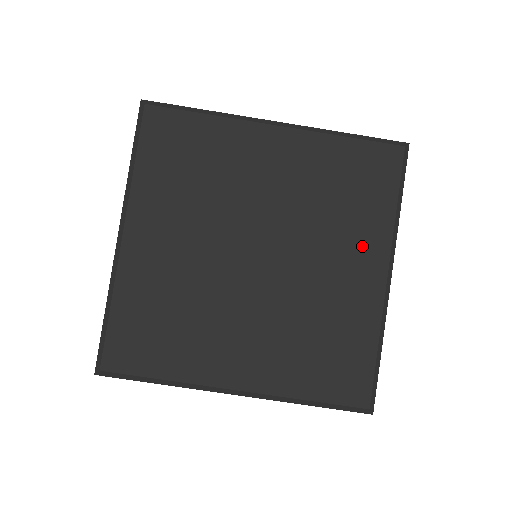
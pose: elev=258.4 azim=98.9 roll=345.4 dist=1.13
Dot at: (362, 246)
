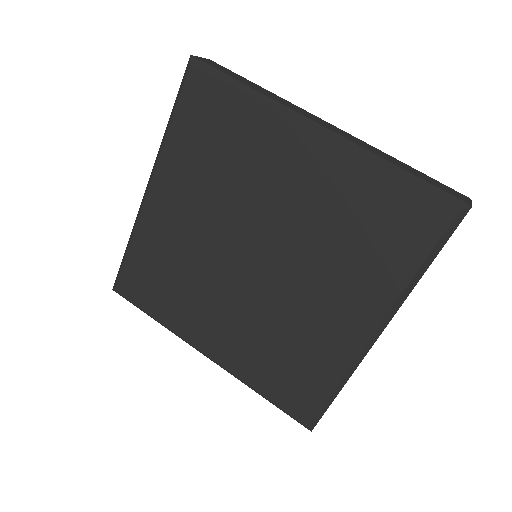
Dot at: (358, 295)
